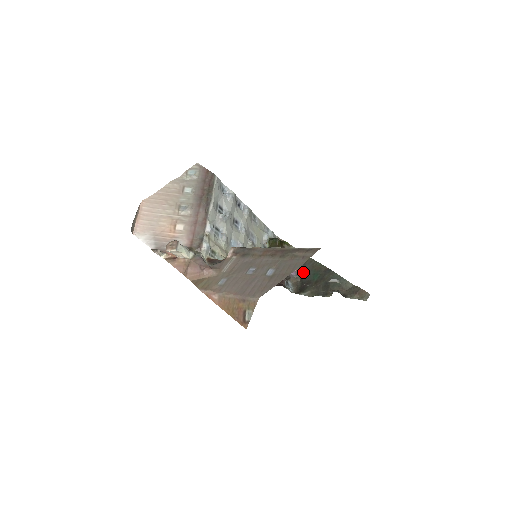
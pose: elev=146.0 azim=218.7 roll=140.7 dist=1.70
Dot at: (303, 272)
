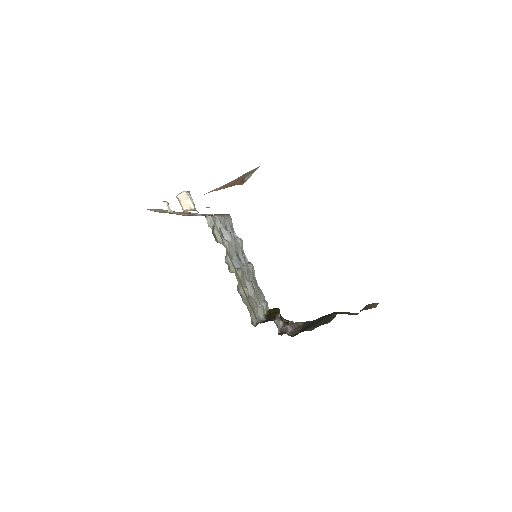
Dot at: (303, 326)
